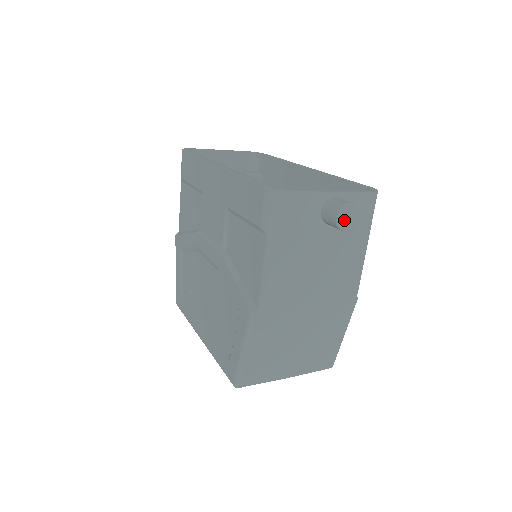
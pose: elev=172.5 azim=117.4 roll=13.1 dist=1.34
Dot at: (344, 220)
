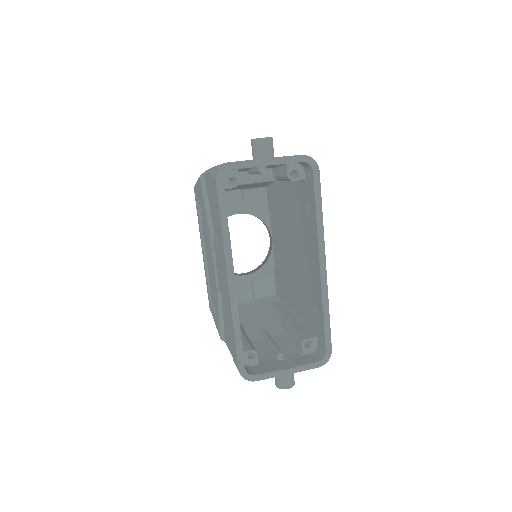
Dot at: occluded
